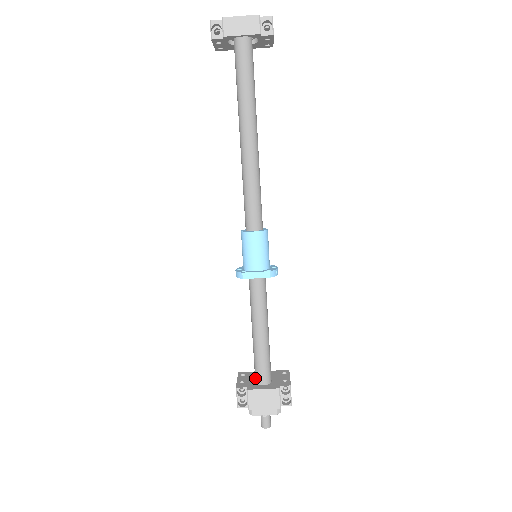
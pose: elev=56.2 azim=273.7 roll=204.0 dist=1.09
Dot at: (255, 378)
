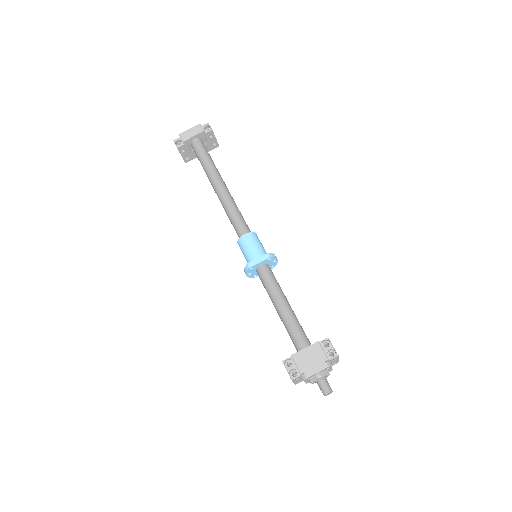
Dot at: (297, 350)
